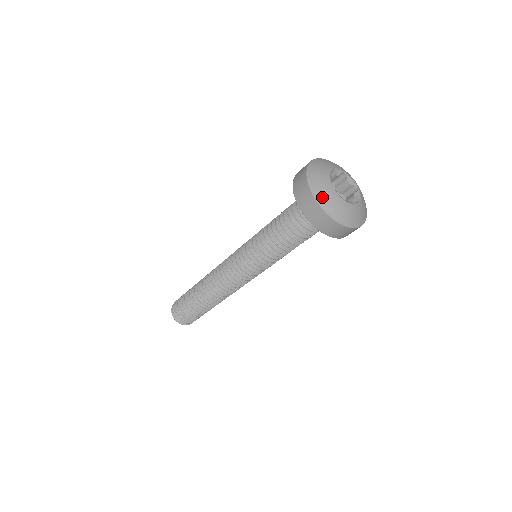
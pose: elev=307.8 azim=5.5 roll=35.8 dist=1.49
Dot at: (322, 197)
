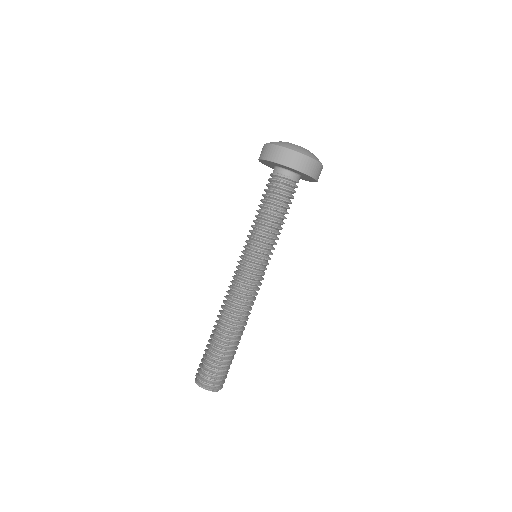
Dot at: (291, 147)
